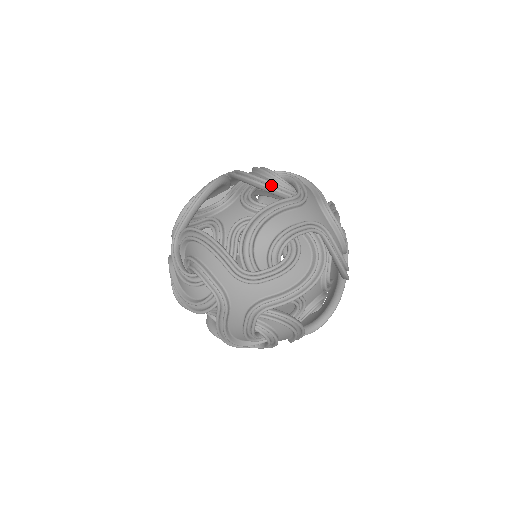
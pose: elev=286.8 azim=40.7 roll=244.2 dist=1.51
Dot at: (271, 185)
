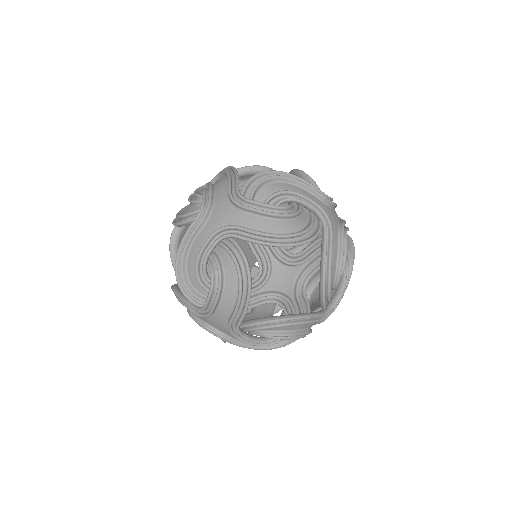
Dot at: (305, 233)
